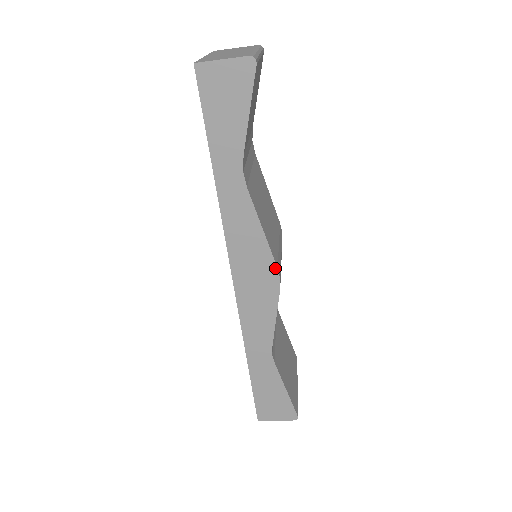
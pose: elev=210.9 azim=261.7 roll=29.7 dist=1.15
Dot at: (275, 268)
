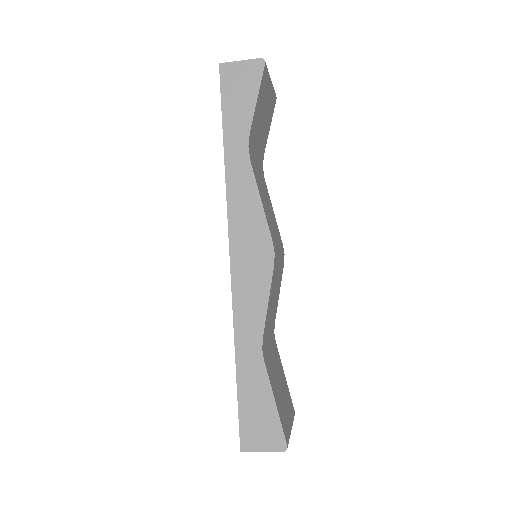
Dot at: (270, 242)
